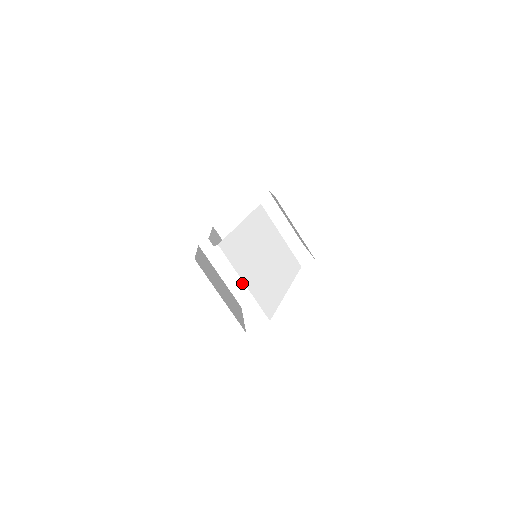
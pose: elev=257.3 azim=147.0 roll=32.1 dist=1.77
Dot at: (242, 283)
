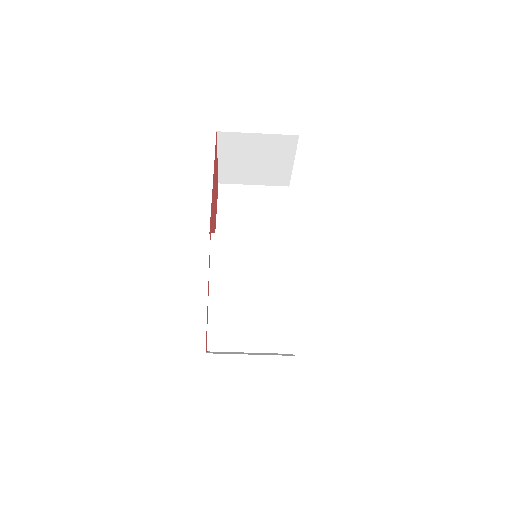
Dot at: (249, 352)
